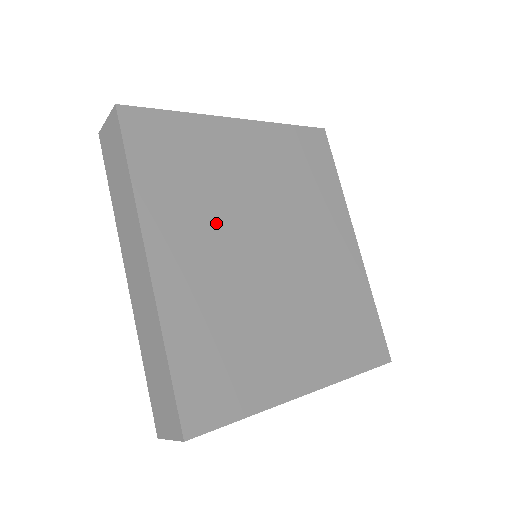
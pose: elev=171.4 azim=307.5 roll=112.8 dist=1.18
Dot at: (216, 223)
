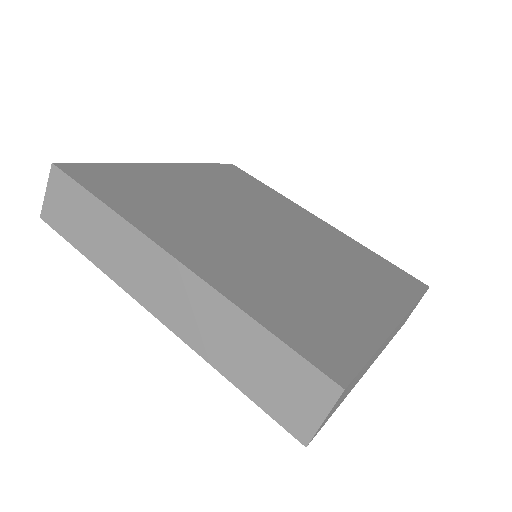
Dot at: (207, 224)
